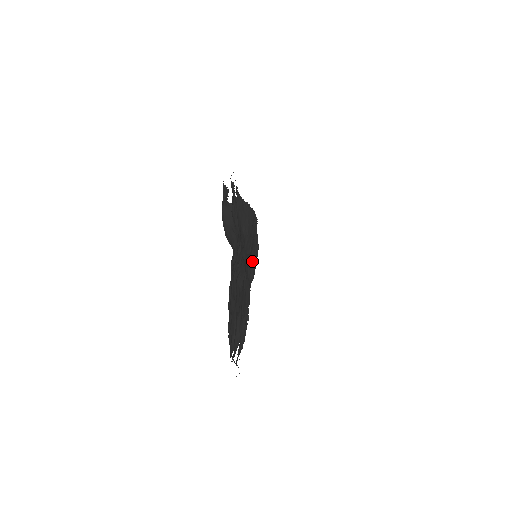
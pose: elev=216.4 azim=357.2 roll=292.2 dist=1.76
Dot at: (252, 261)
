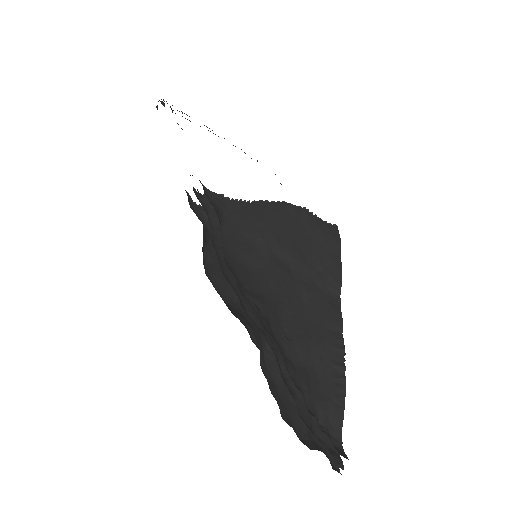
Dot at: (323, 264)
